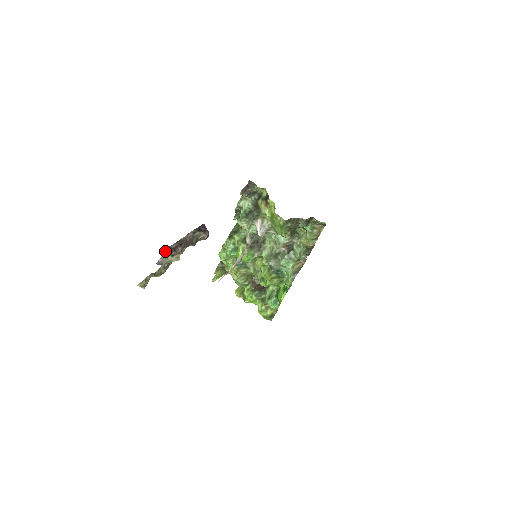
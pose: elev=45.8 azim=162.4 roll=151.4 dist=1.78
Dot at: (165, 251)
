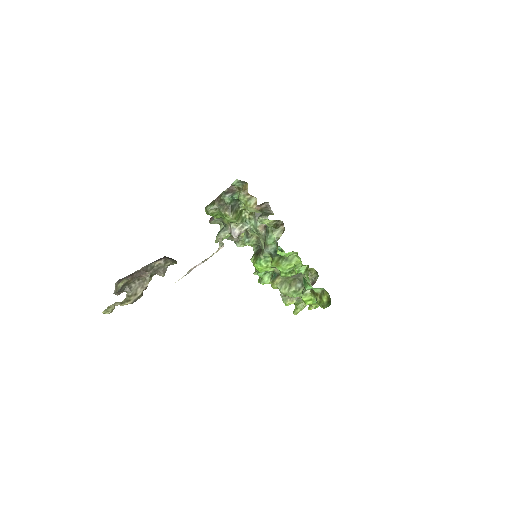
Dot at: (116, 283)
